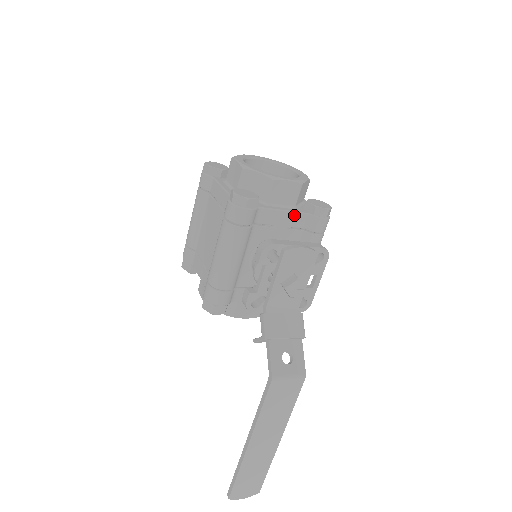
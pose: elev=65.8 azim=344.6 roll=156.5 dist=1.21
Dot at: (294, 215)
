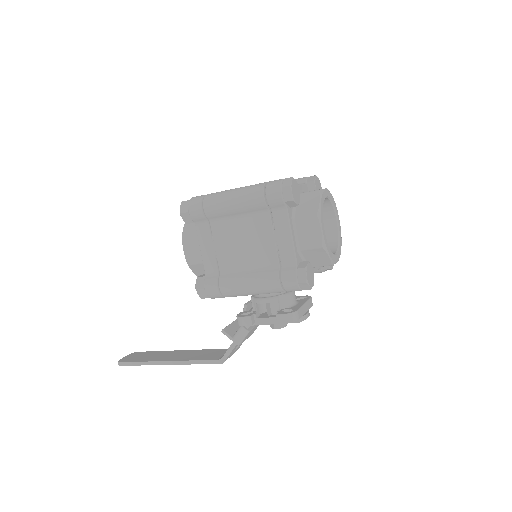
Dot at: occluded
